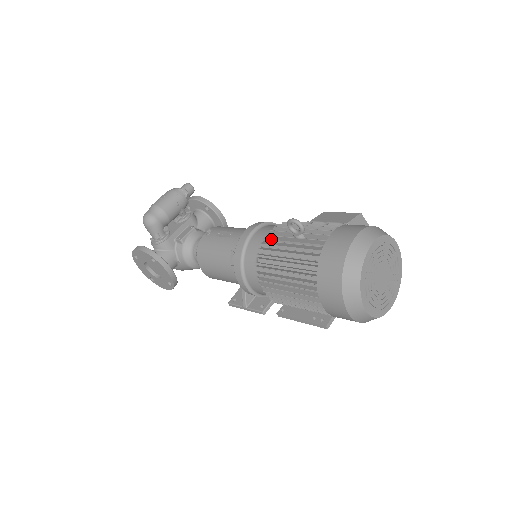
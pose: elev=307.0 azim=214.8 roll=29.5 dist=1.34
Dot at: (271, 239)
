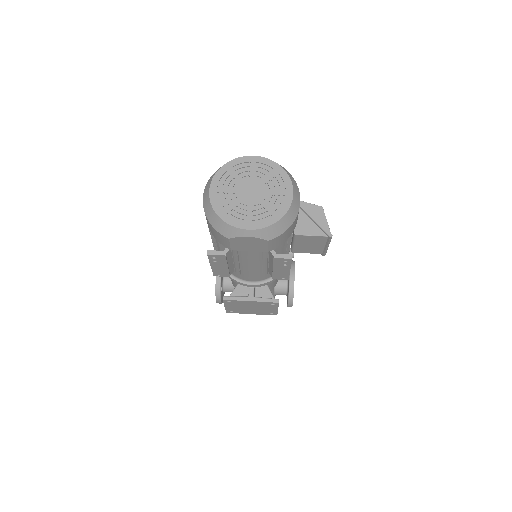
Dot at: occluded
